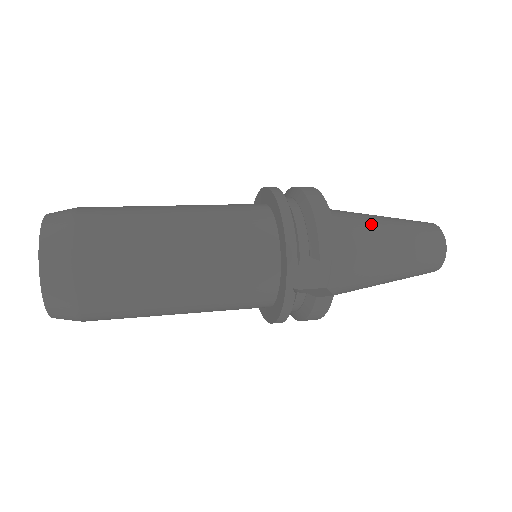
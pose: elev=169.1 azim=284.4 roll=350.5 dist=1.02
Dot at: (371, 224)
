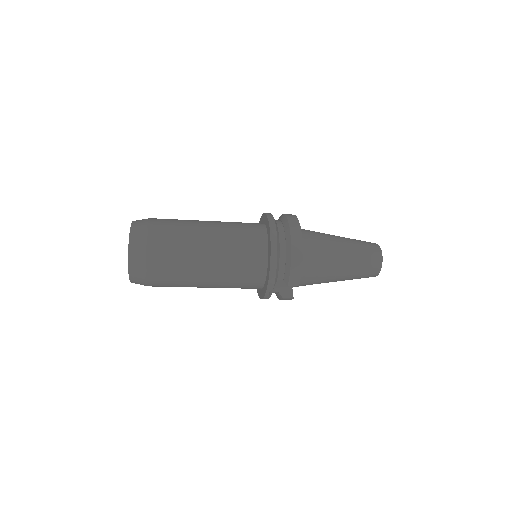
Dot at: (332, 255)
